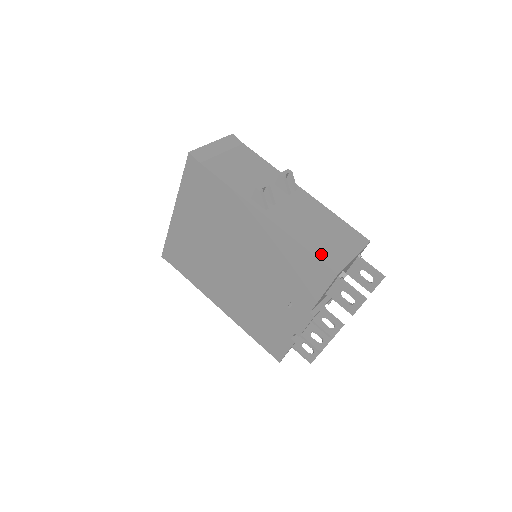
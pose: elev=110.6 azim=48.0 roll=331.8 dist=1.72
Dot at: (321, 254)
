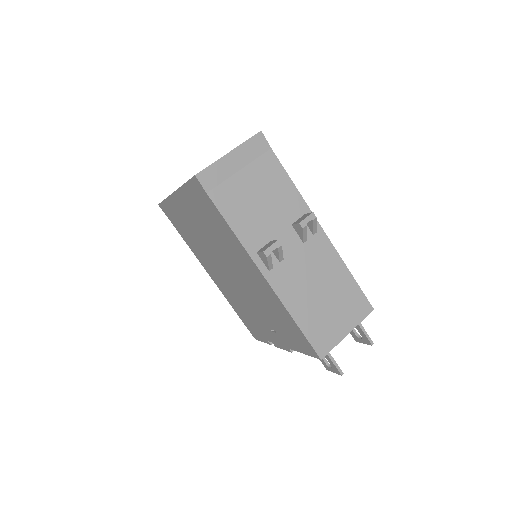
Dot at: (312, 333)
